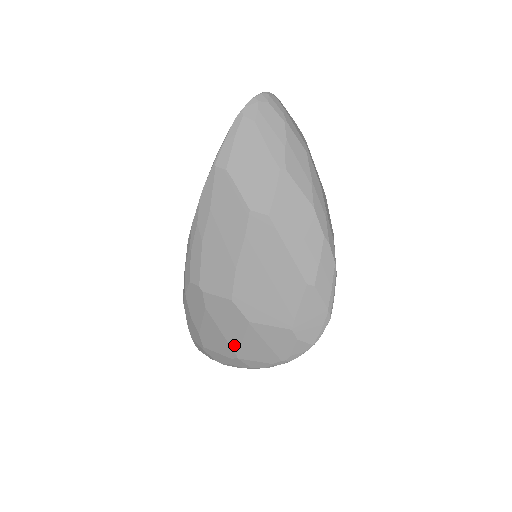
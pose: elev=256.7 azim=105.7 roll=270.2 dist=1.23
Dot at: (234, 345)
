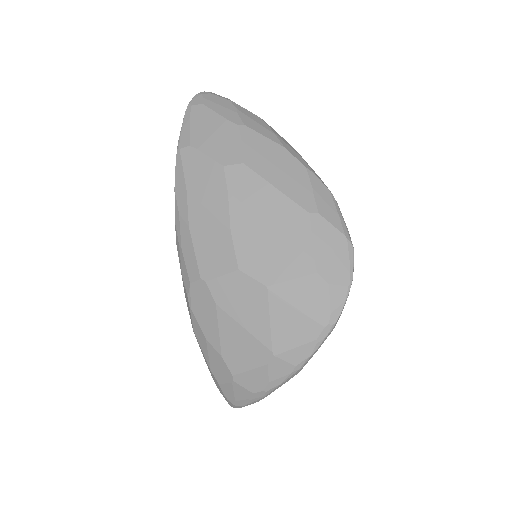
Dot at: (263, 337)
